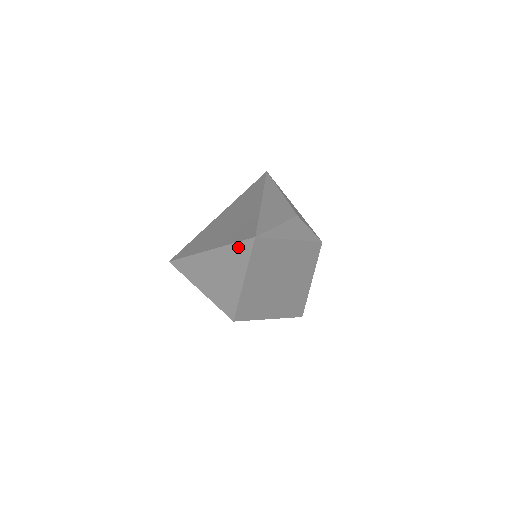
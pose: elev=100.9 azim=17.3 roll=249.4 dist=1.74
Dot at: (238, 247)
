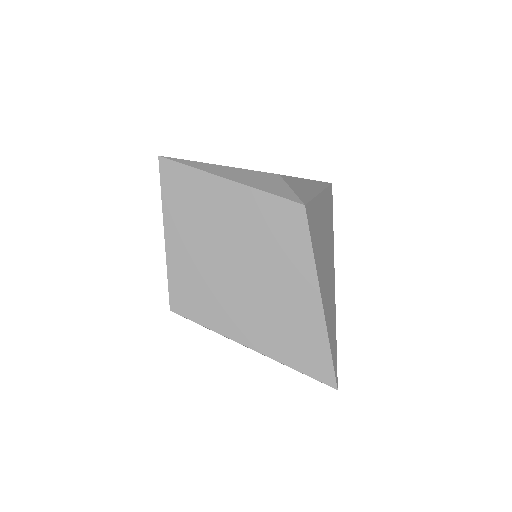
Dot at: occluded
